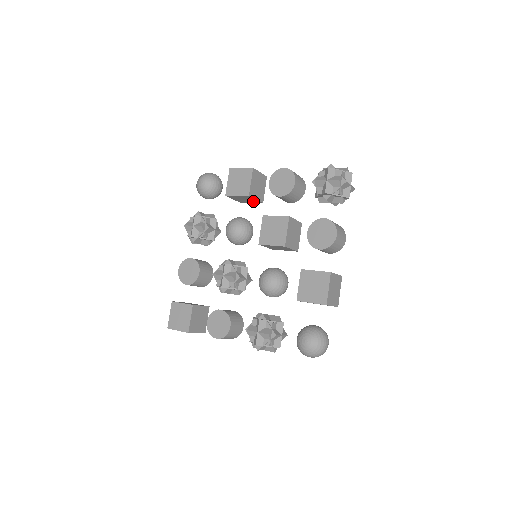
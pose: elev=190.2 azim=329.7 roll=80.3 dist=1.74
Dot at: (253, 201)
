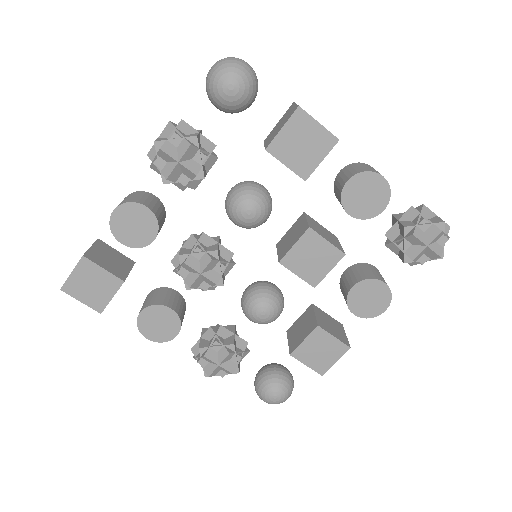
Dot at: occluded
